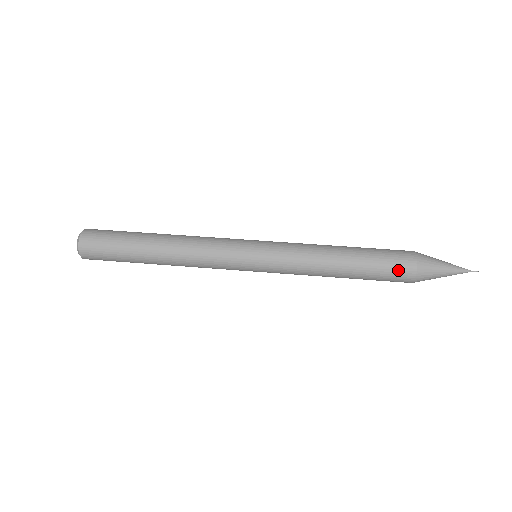
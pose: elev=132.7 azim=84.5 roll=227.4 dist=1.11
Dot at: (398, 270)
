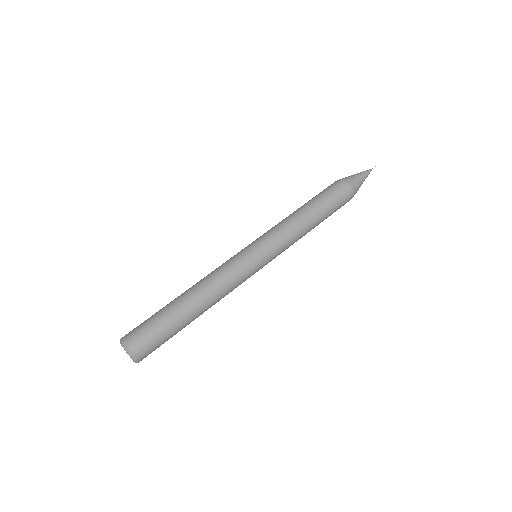
Dot at: (343, 205)
